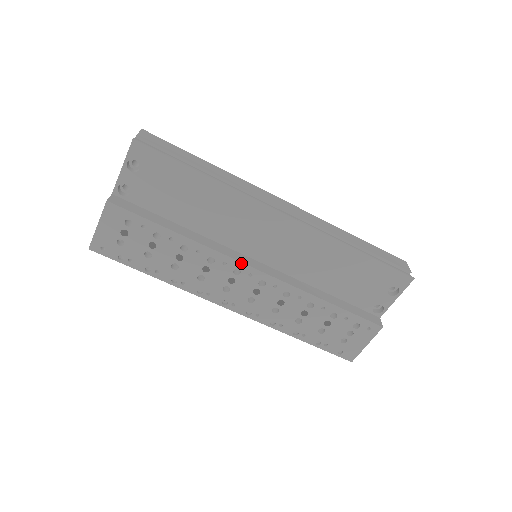
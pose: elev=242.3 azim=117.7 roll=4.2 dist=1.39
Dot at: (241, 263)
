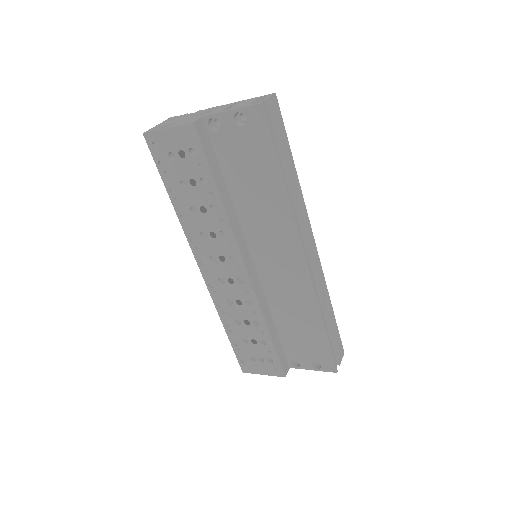
Dot at: (241, 257)
